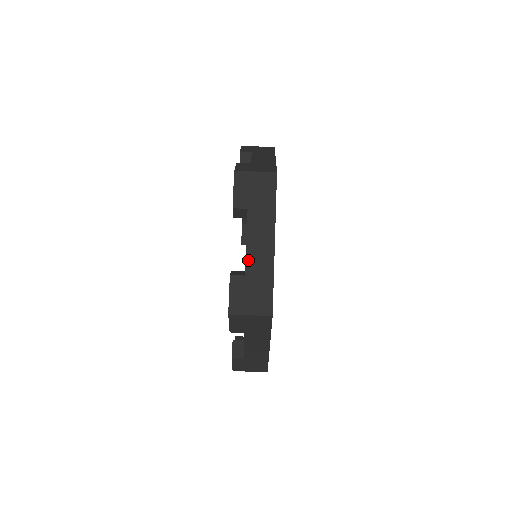
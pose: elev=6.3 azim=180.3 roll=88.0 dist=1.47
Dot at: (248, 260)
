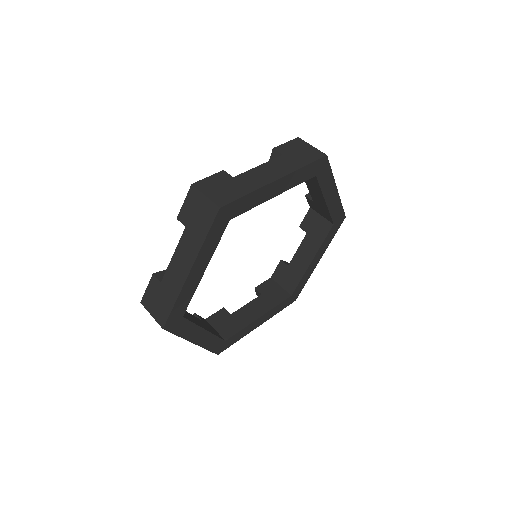
Dot at: (247, 173)
